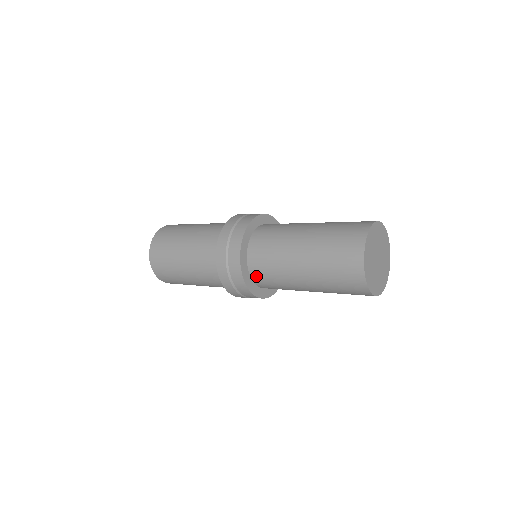
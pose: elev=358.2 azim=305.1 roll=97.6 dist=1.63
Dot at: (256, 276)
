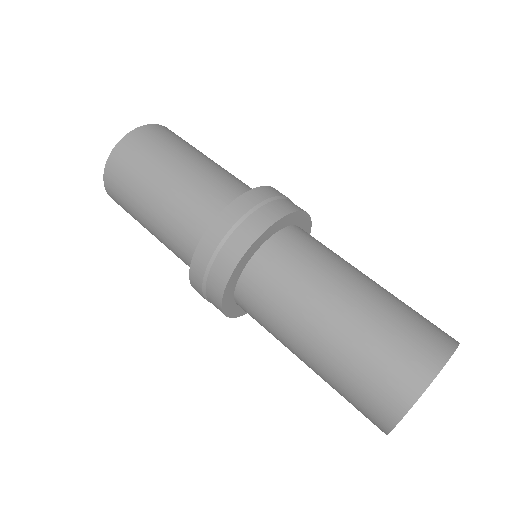
Dot at: (243, 308)
